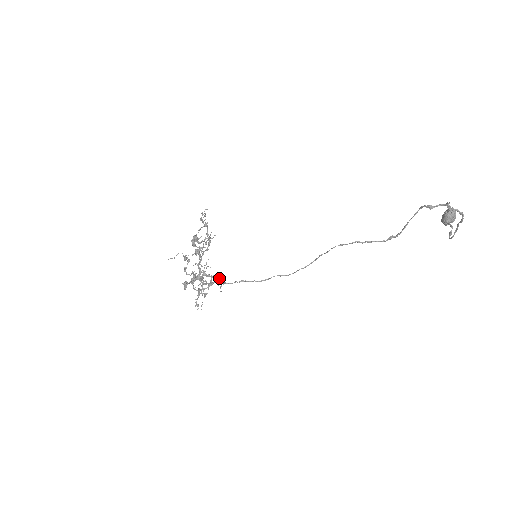
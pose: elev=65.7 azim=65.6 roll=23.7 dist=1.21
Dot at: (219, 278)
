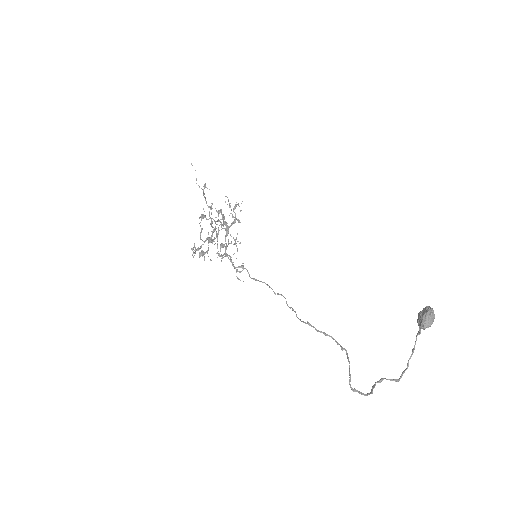
Dot at: (237, 267)
